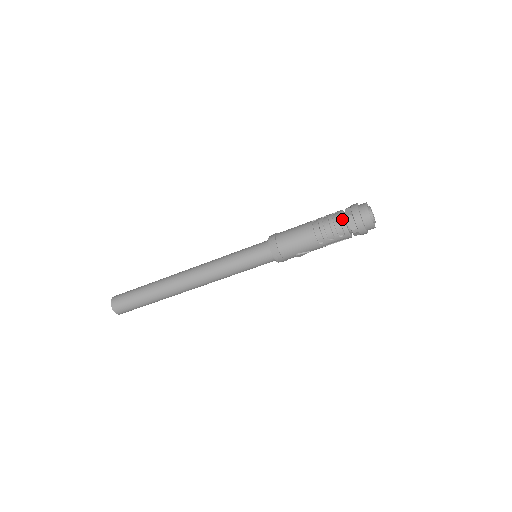
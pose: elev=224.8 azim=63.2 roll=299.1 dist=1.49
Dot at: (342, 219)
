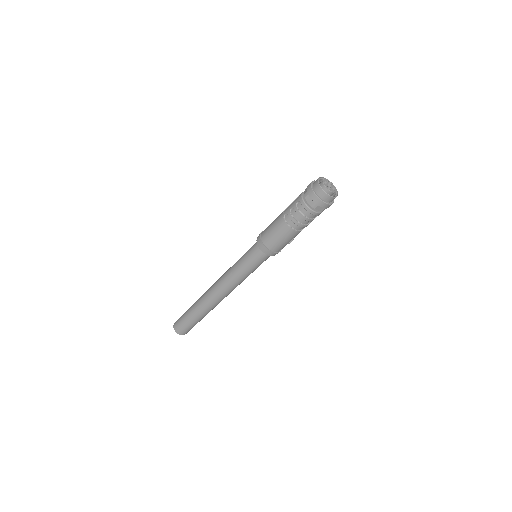
Dot at: (309, 210)
